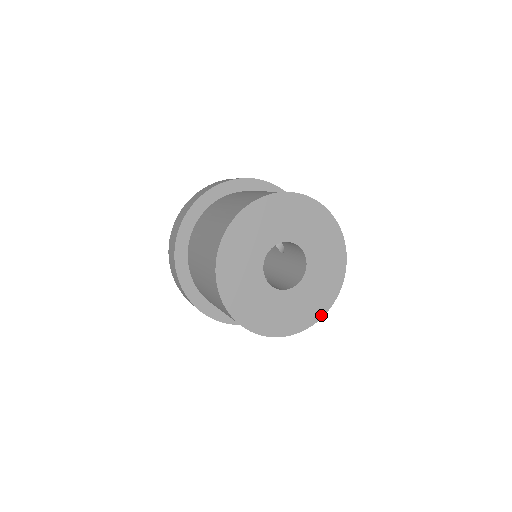
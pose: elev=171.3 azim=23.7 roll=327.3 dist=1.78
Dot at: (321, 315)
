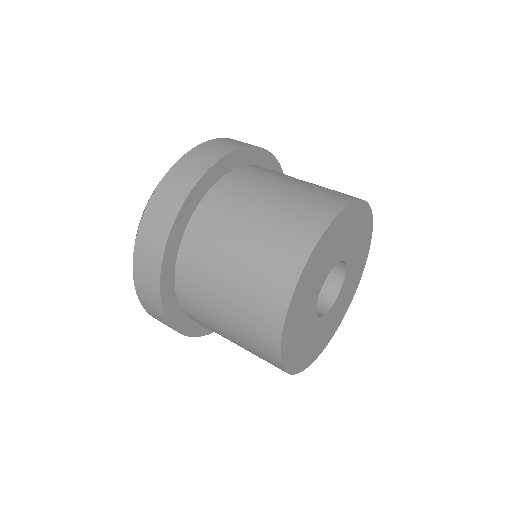
Dot at: (348, 307)
